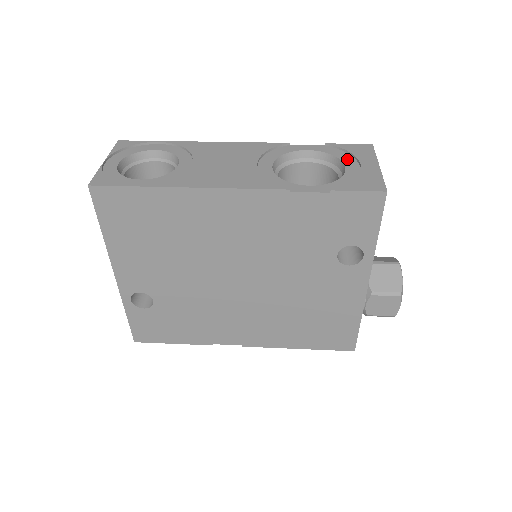
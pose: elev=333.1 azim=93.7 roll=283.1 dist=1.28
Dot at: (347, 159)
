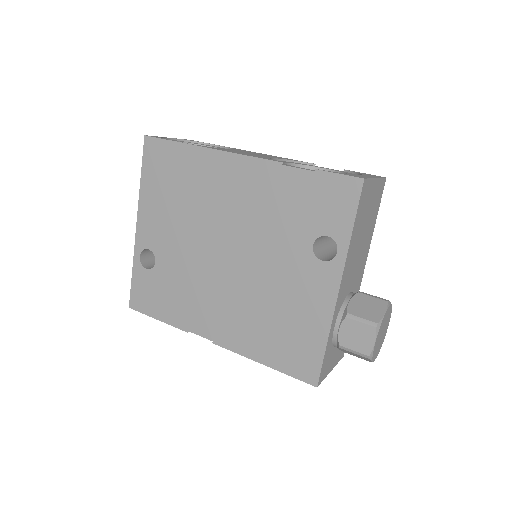
Dot at: occluded
